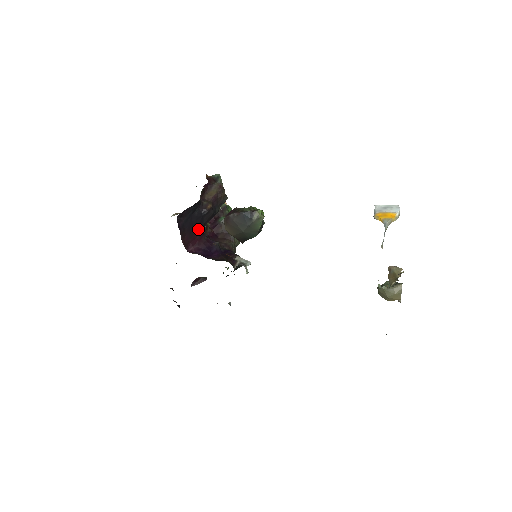
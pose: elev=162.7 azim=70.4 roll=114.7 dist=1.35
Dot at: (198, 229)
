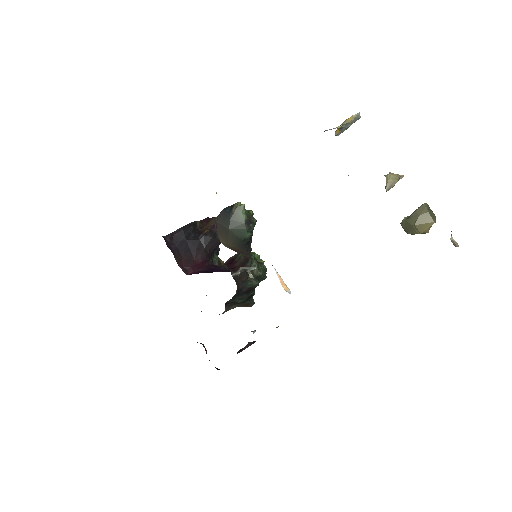
Dot at: (198, 254)
